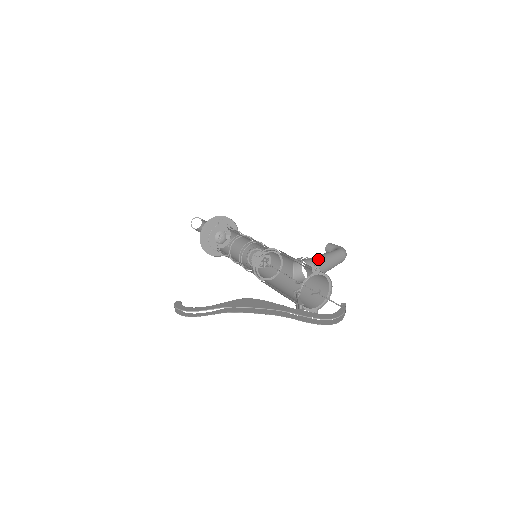
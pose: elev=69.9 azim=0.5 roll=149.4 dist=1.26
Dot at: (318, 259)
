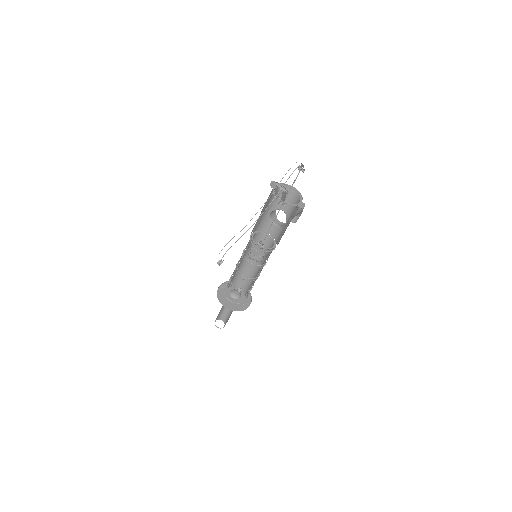
Dot at: occluded
